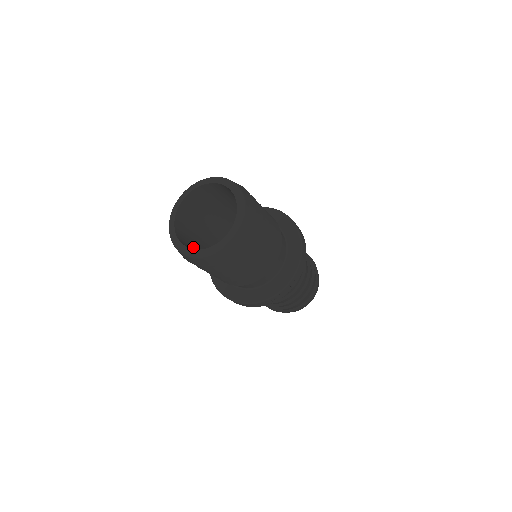
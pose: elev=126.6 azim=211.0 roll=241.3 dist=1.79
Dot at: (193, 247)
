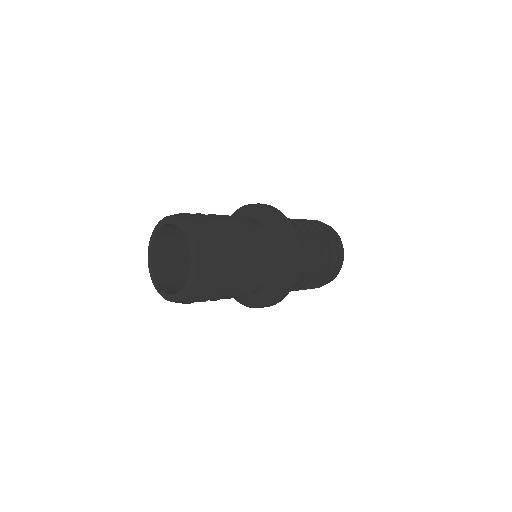
Dot at: (177, 240)
